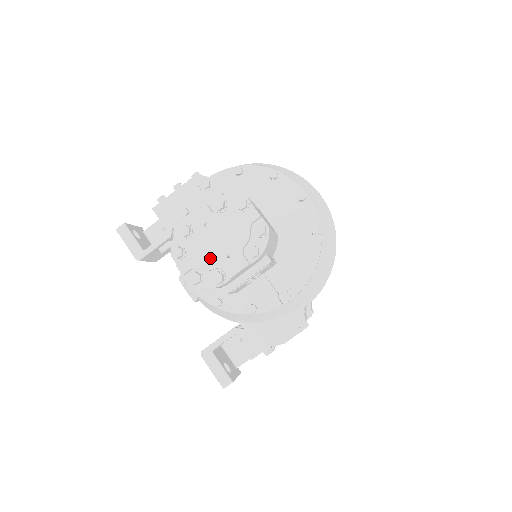
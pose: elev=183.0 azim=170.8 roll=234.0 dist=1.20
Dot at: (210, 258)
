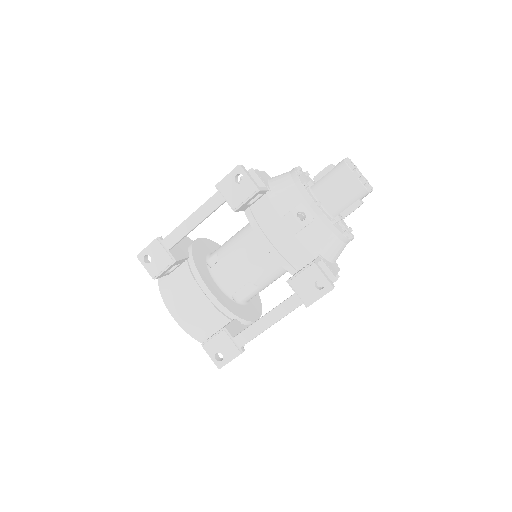
Dot at: (363, 177)
